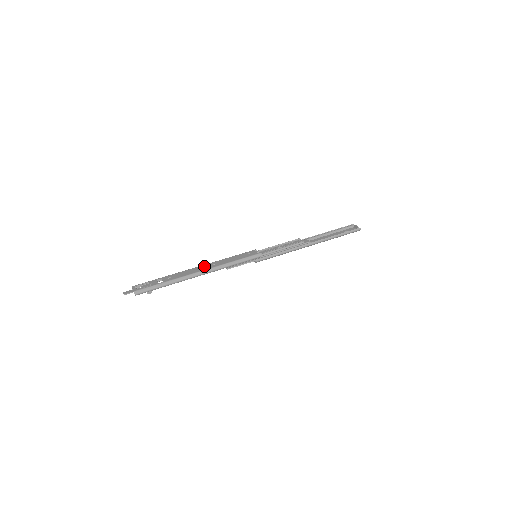
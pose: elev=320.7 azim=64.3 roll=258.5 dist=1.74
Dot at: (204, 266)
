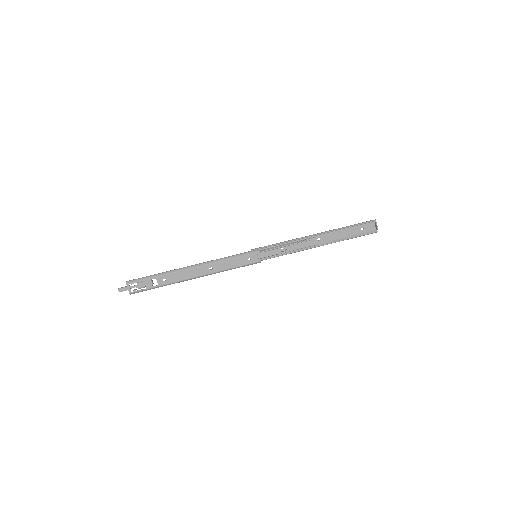
Dot at: (200, 269)
